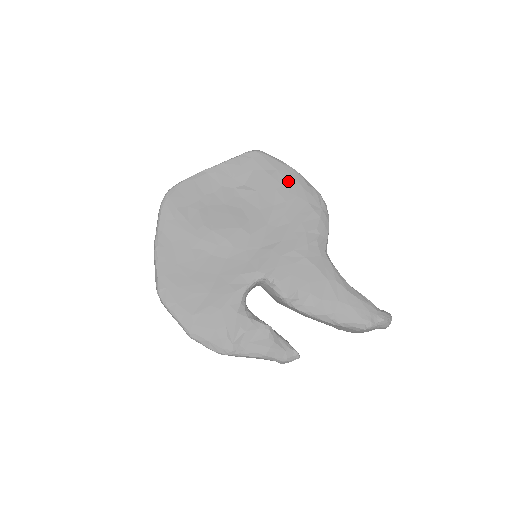
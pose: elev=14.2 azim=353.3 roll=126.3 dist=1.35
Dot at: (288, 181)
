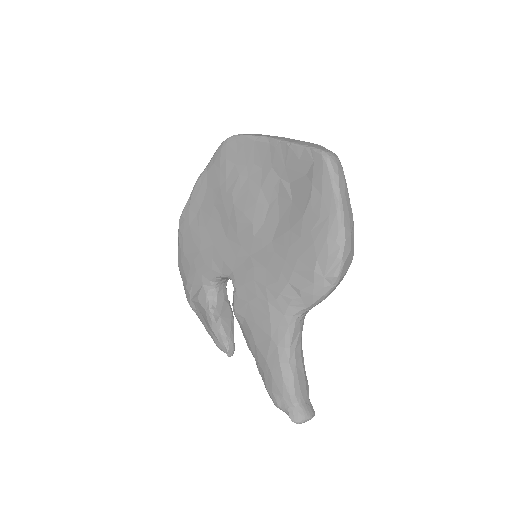
Dot at: (320, 218)
